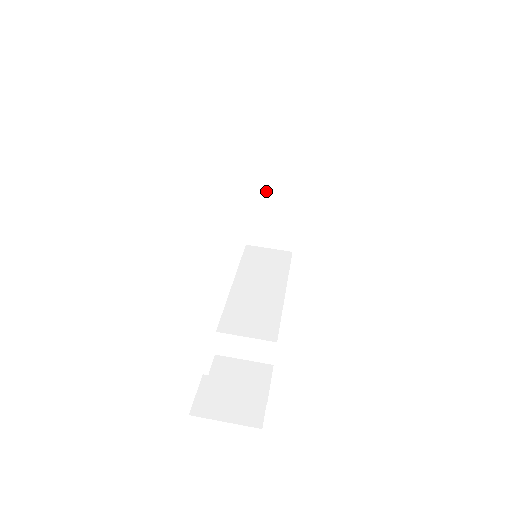
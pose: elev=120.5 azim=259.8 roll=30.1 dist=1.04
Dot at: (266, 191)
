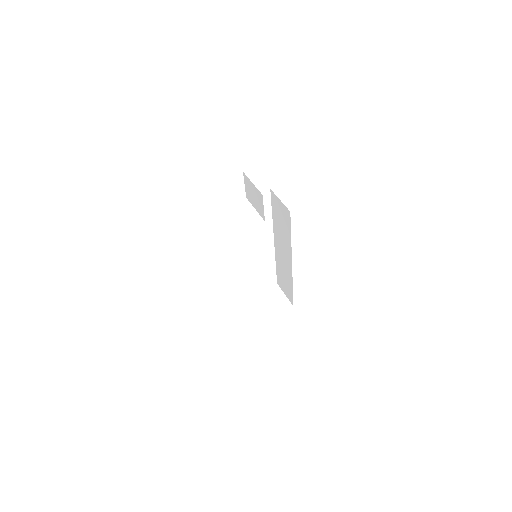
Dot at: (267, 297)
